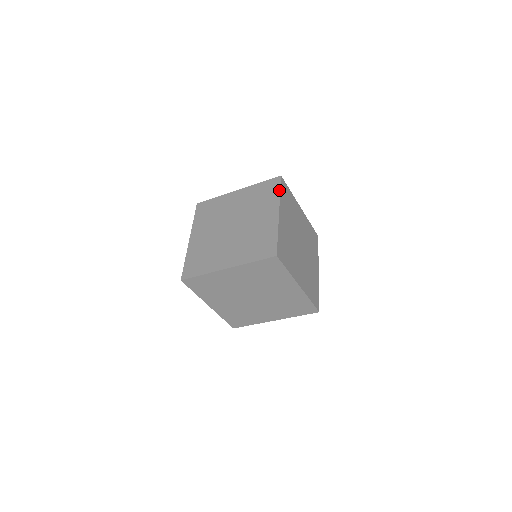
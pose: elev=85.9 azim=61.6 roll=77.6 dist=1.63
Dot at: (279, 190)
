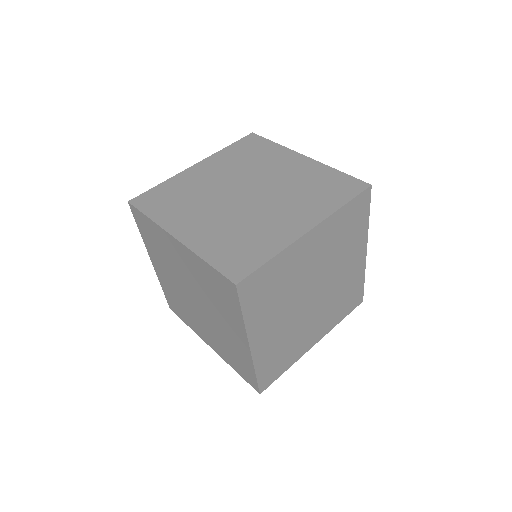
Dot at: (240, 312)
